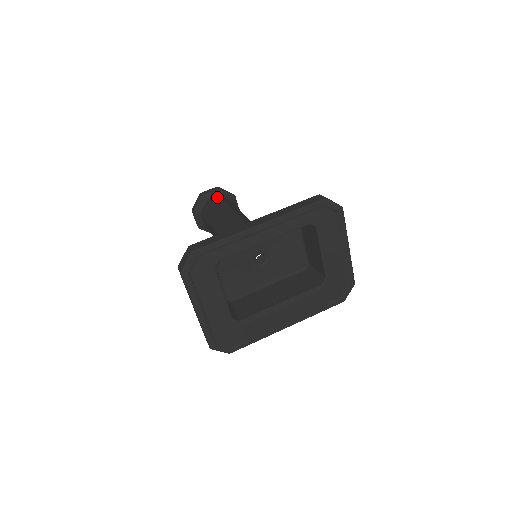
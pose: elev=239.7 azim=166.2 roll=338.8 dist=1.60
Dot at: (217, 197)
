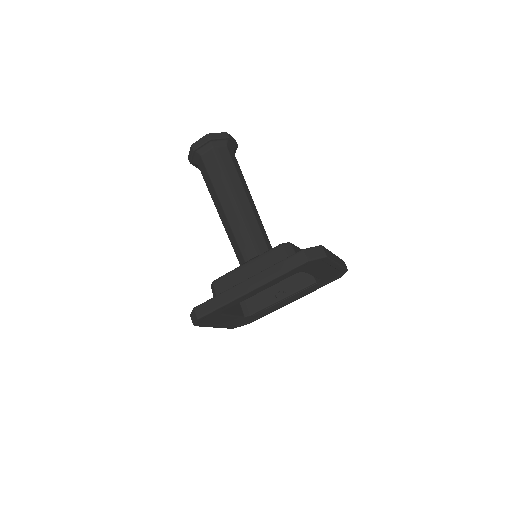
Dot at: (210, 150)
